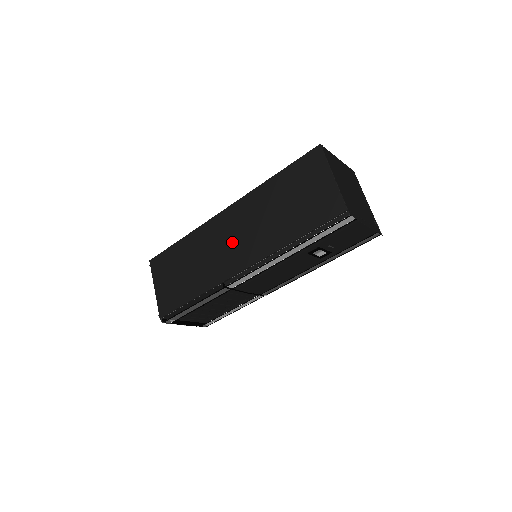
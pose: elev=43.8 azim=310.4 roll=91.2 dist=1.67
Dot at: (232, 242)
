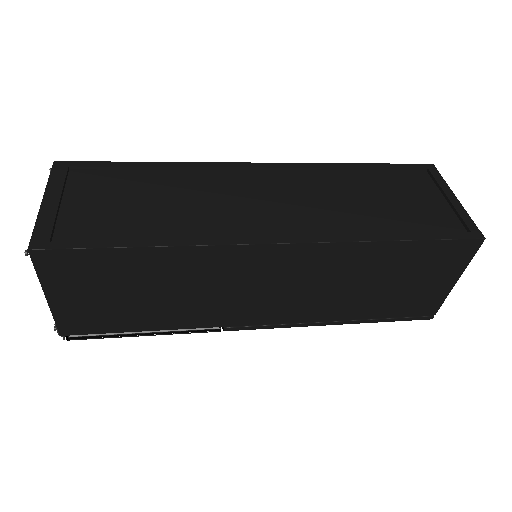
Dot at: (266, 292)
